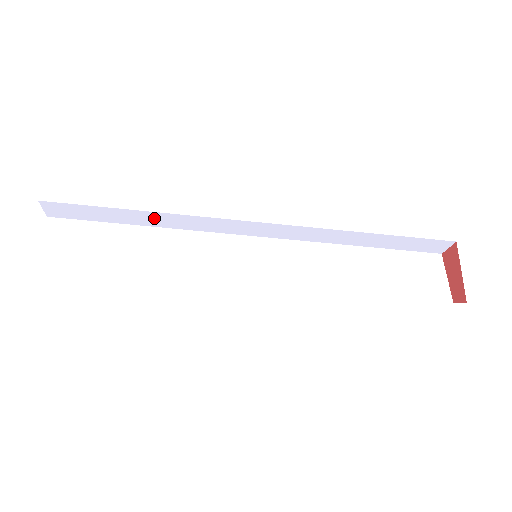
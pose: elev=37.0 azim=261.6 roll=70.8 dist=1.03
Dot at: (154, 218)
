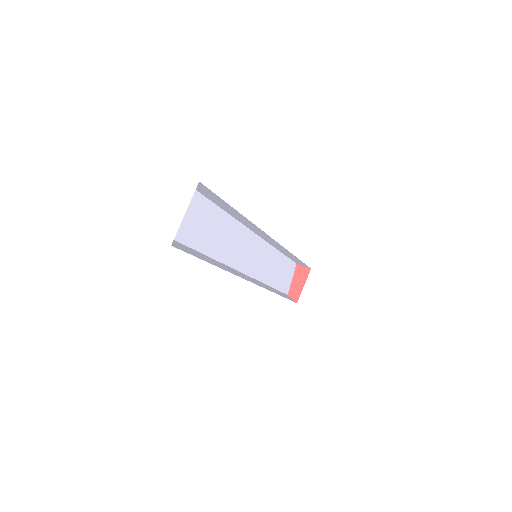
Dot at: (234, 212)
